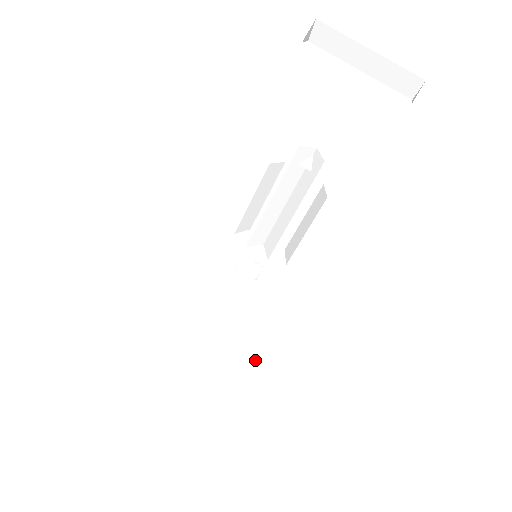
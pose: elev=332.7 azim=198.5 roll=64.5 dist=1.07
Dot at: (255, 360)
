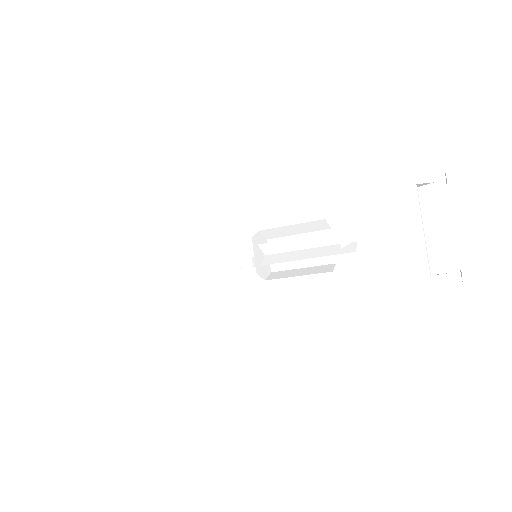
Dot at: (179, 311)
